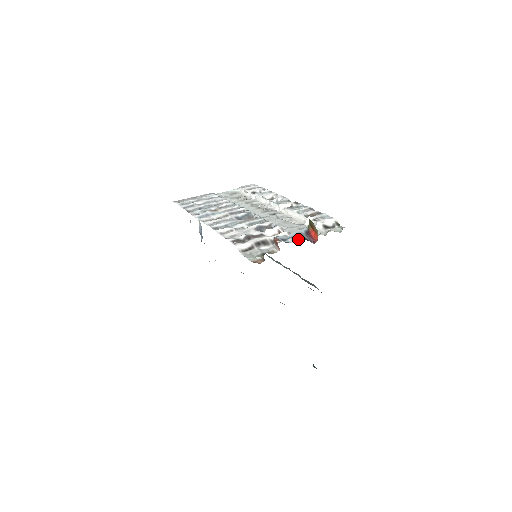
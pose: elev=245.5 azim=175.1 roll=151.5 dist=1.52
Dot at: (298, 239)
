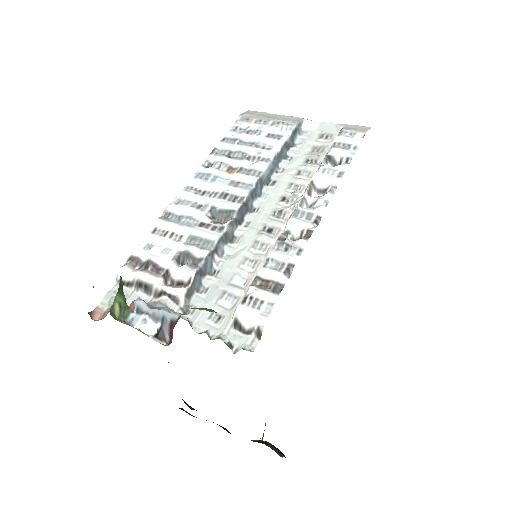
Dot at: (144, 326)
